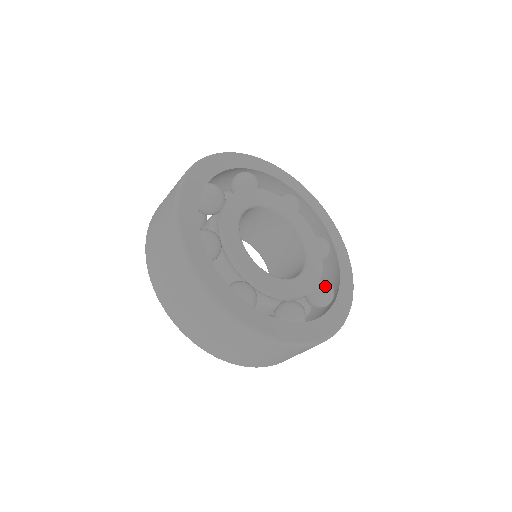
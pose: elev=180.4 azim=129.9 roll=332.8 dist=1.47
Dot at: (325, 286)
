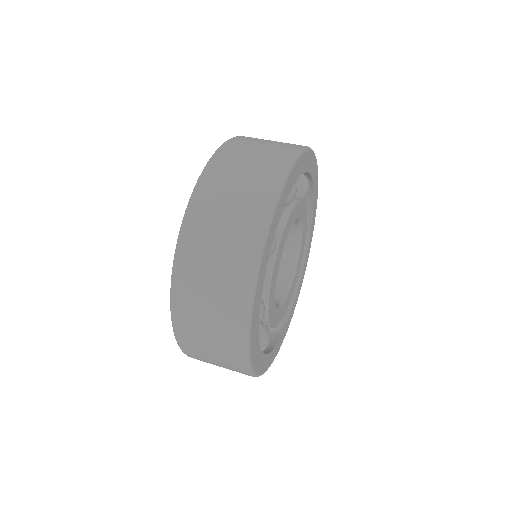
Dot at: (283, 320)
